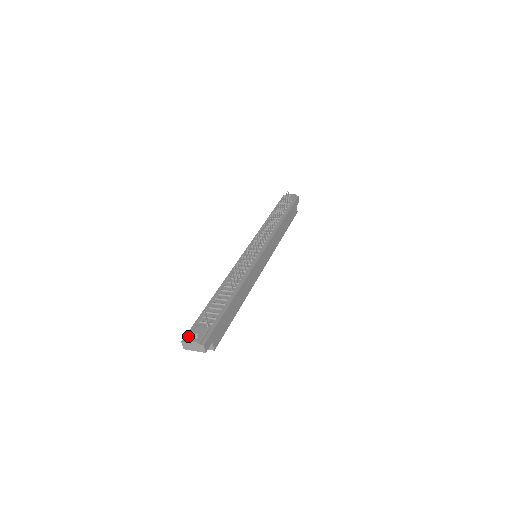
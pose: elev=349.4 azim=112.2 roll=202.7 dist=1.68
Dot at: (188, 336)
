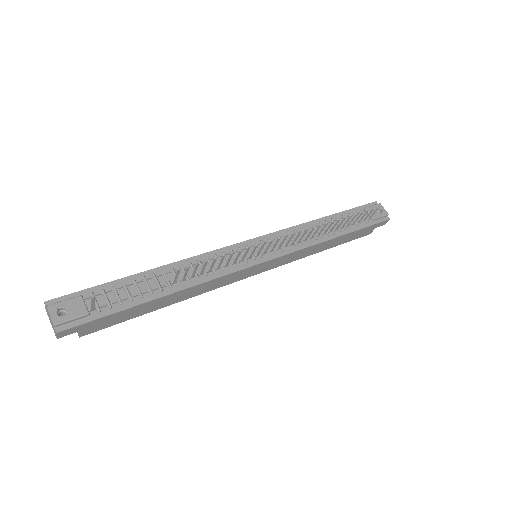
Dot at: (56, 303)
